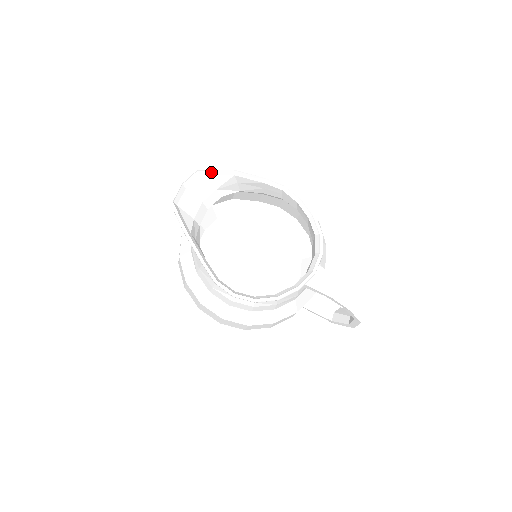
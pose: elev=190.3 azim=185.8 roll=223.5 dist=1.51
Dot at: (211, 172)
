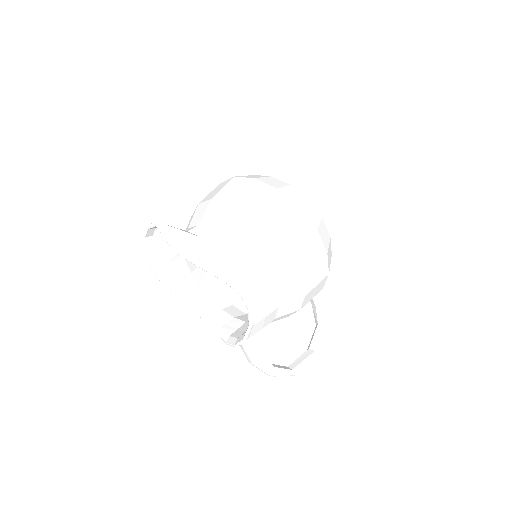
Dot at: (166, 234)
